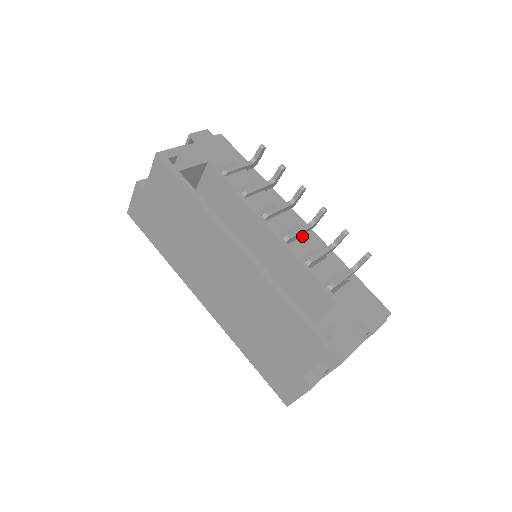
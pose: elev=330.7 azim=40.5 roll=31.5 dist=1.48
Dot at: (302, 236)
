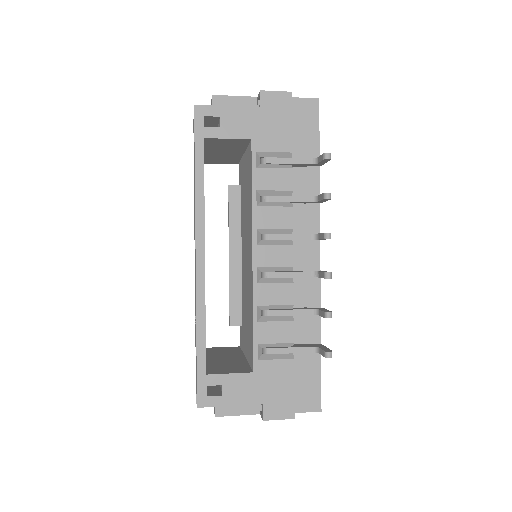
Dot at: (285, 283)
